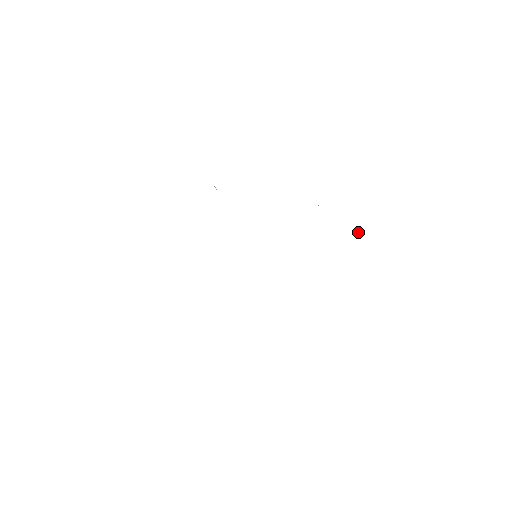
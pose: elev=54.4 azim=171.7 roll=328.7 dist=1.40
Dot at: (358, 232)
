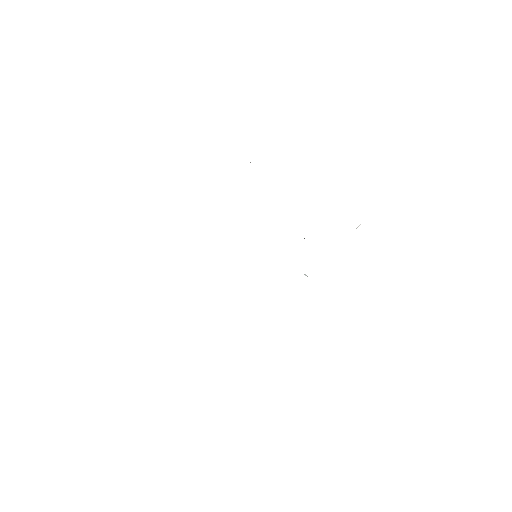
Dot at: (305, 274)
